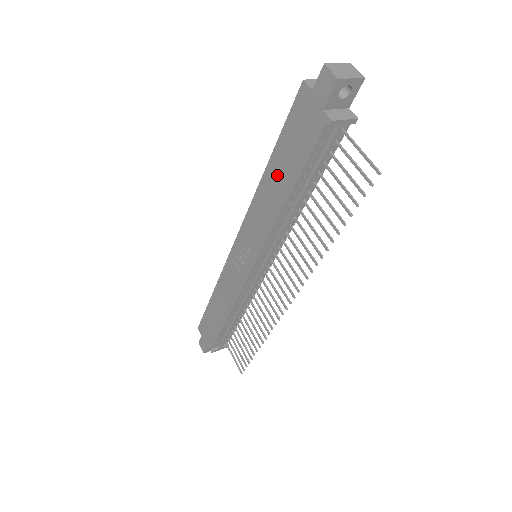
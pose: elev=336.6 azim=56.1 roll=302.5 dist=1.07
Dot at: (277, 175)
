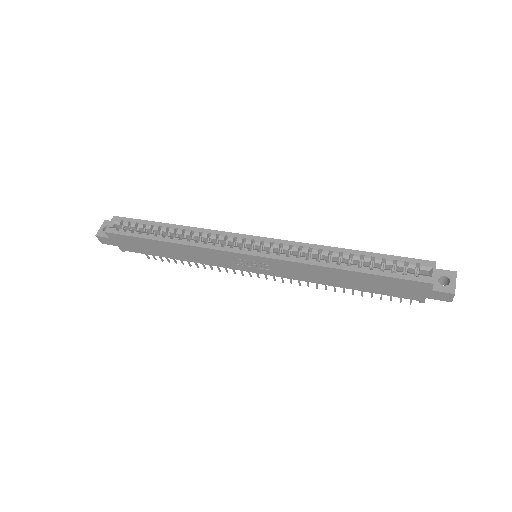
Dot at: (350, 279)
